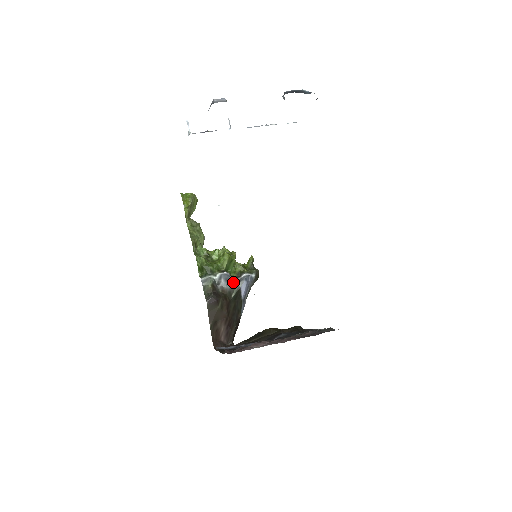
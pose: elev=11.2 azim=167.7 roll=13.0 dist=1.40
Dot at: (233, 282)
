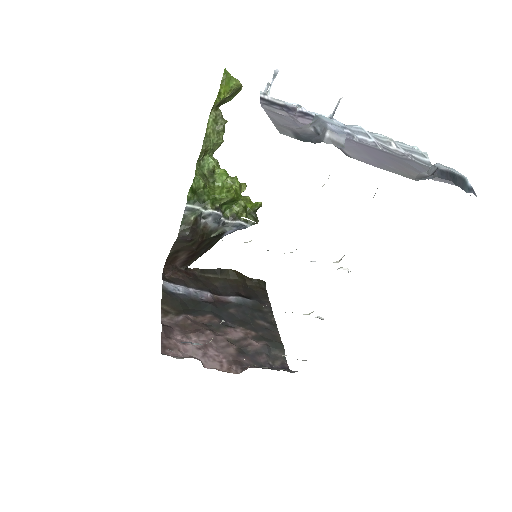
Dot at: (222, 222)
